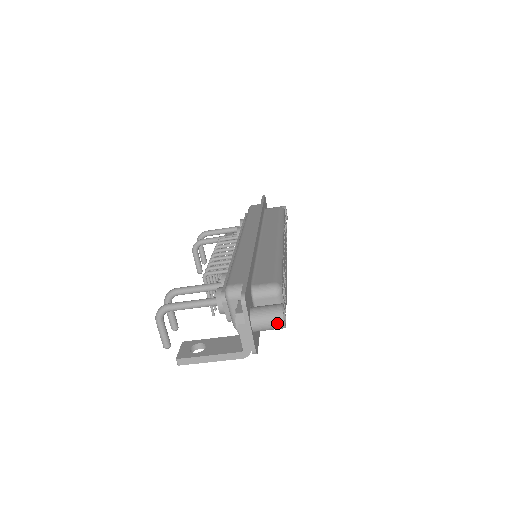
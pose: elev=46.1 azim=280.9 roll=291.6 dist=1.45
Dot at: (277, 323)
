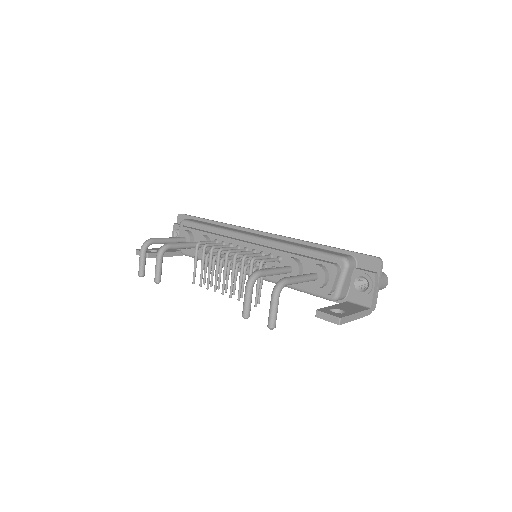
Dot at: (386, 283)
